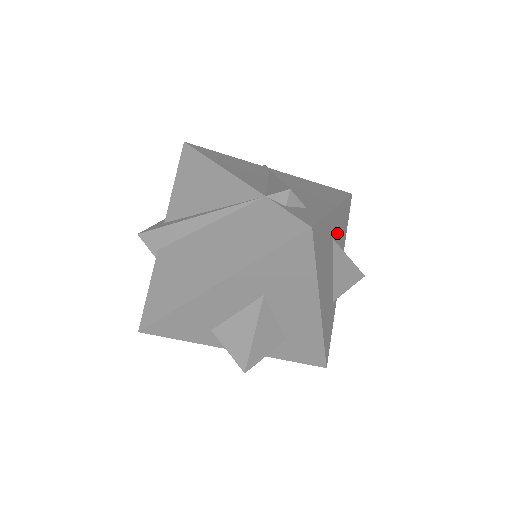
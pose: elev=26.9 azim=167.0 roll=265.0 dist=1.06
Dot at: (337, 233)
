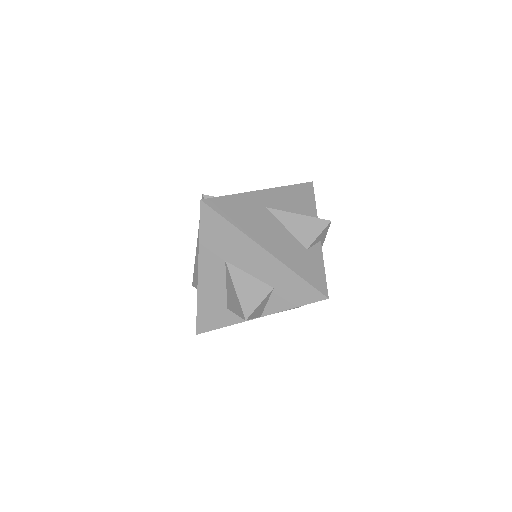
Dot at: (281, 205)
